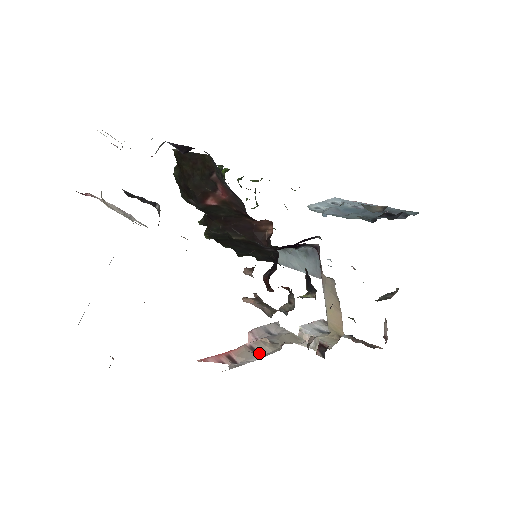
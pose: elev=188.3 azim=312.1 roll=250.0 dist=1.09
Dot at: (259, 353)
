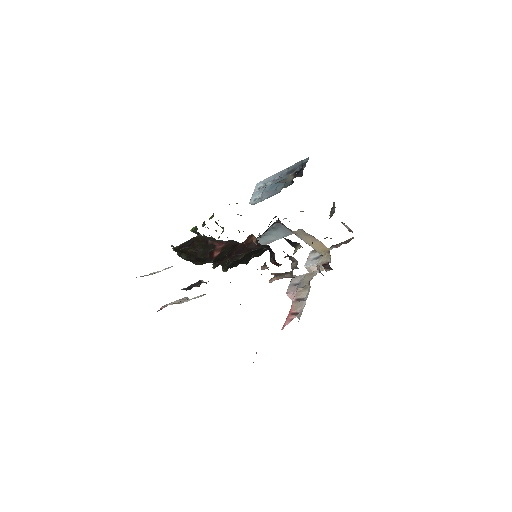
Dot at: (303, 298)
